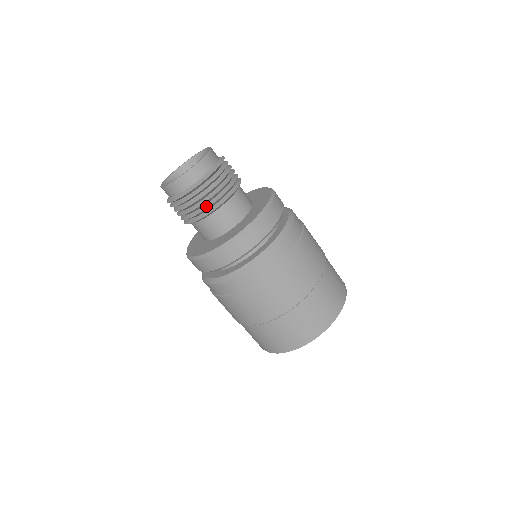
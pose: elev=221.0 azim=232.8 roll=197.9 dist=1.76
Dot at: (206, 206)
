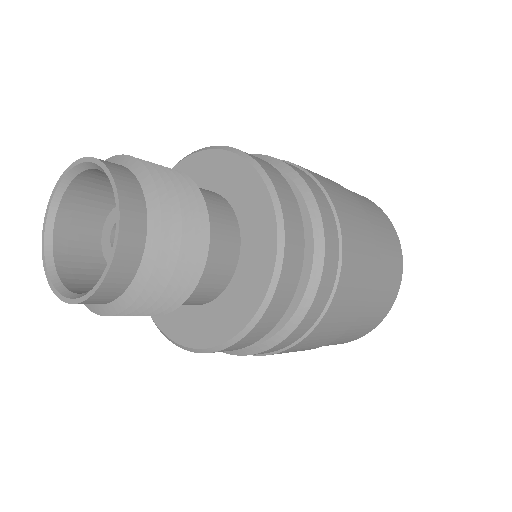
Dot at: (175, 292)
